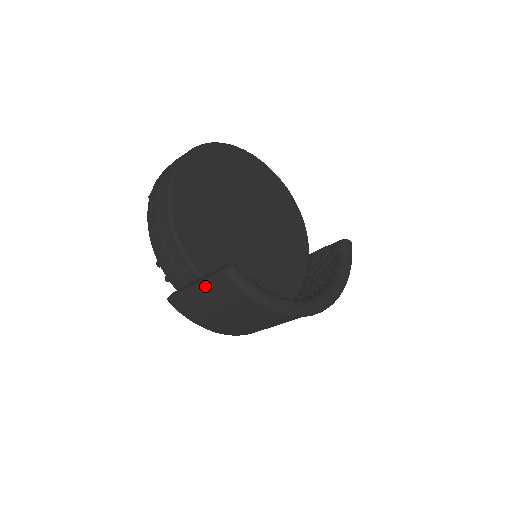
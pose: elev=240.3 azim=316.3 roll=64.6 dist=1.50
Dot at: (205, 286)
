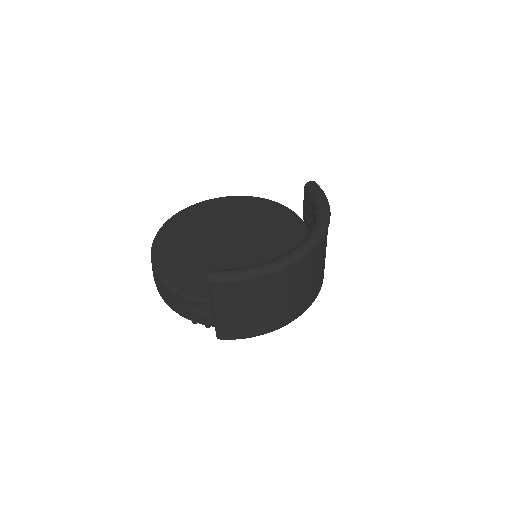
Dot at: (215, 303)
